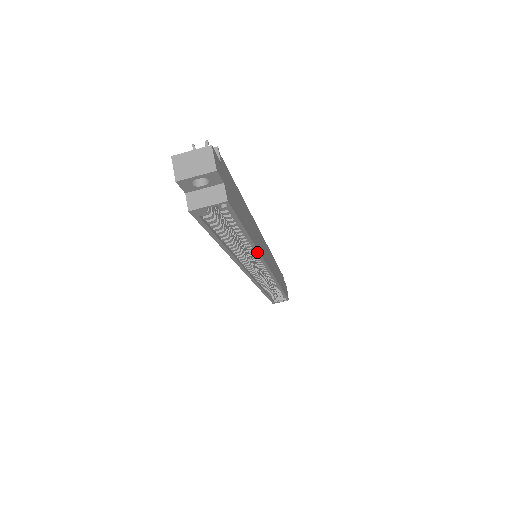
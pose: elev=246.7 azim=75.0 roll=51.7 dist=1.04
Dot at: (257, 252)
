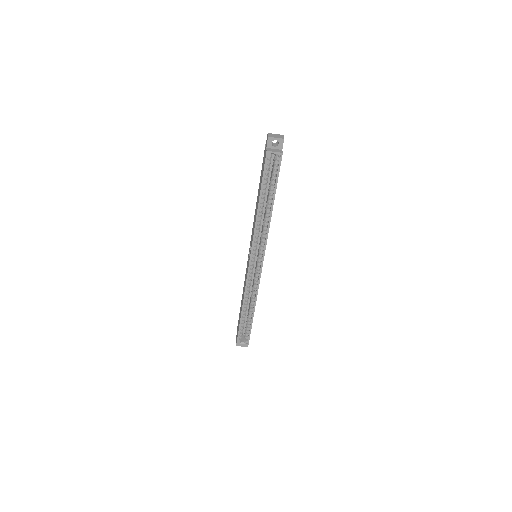
Dot at: (269, 223)
